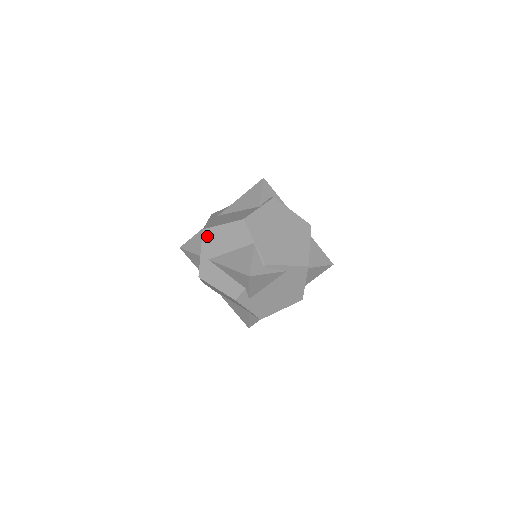
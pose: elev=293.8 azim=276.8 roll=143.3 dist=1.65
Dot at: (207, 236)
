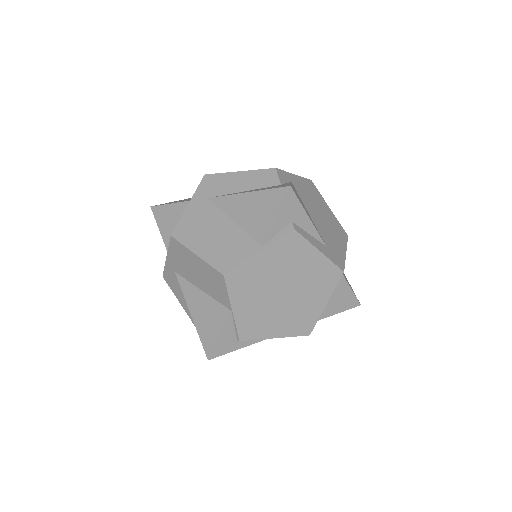
Dot at: (175, 248)
